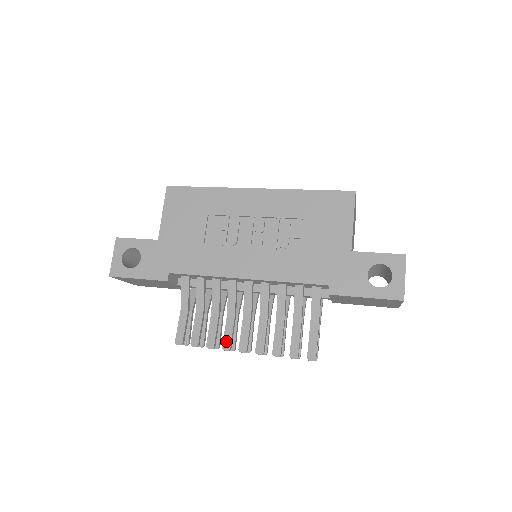
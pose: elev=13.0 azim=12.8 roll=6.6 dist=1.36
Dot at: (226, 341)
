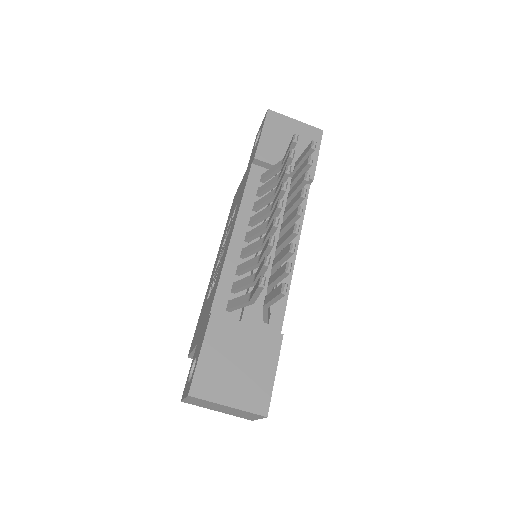
Dot at: (271, 226)
